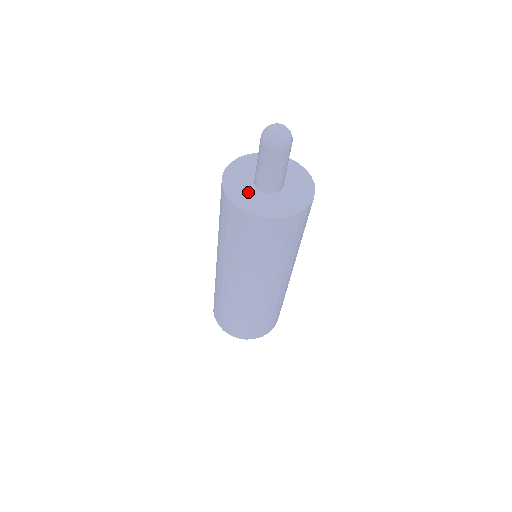
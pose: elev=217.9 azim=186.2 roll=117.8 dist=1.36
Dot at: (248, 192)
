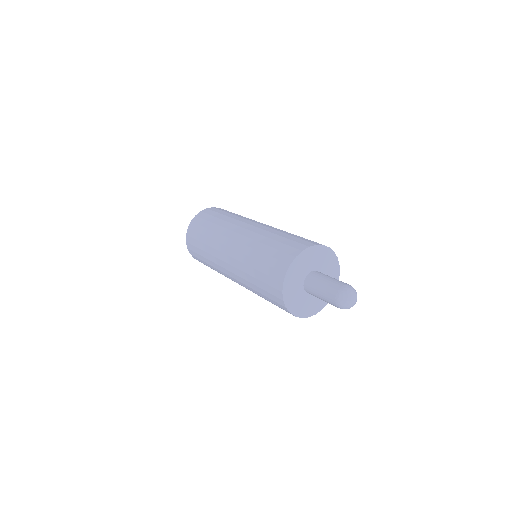
Dot at: (301, 299)
